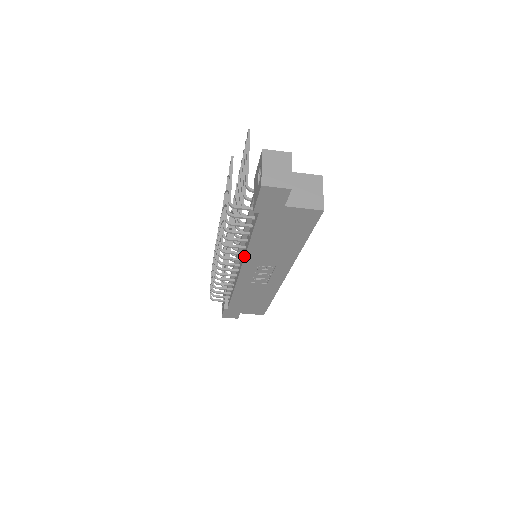
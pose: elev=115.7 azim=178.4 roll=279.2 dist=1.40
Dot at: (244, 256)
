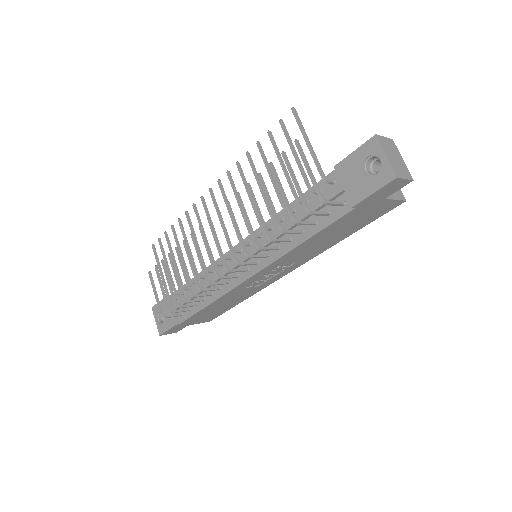
Dot at: (277, 258)
